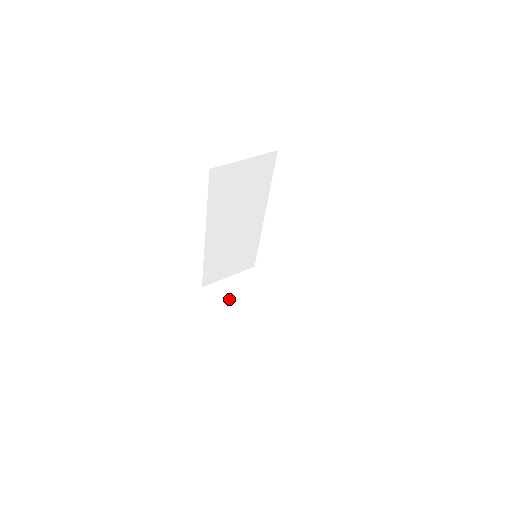
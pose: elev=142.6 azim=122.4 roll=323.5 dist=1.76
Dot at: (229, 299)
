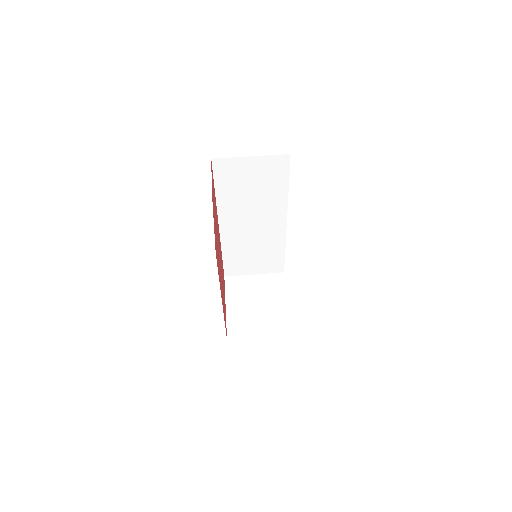
Dot at: (243, 295)
